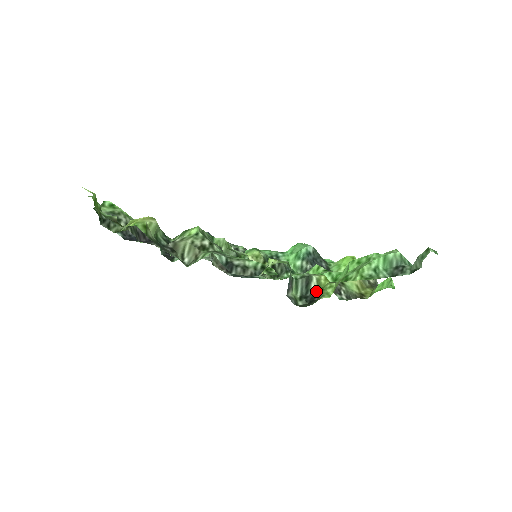
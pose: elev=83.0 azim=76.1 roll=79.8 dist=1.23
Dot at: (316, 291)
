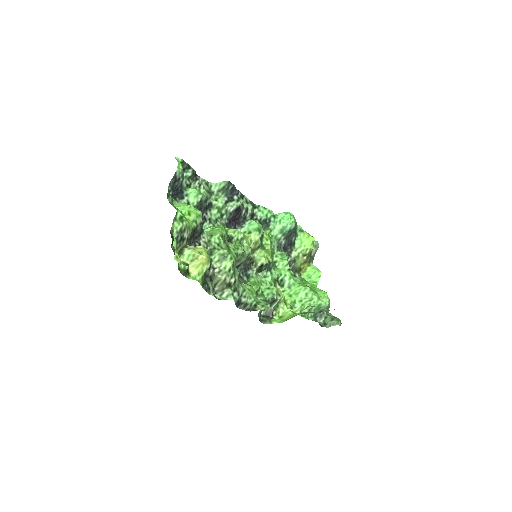
Dot at: (274, 308)
